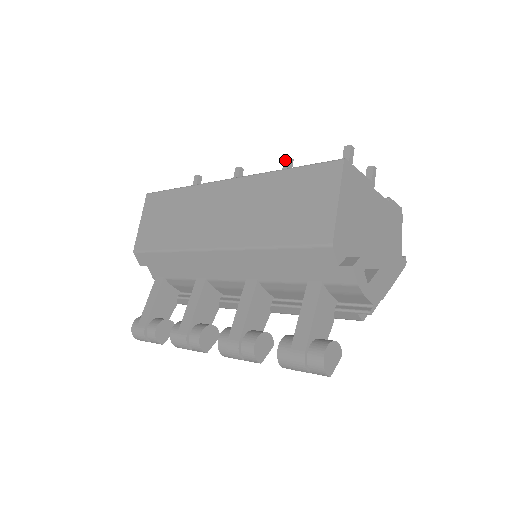
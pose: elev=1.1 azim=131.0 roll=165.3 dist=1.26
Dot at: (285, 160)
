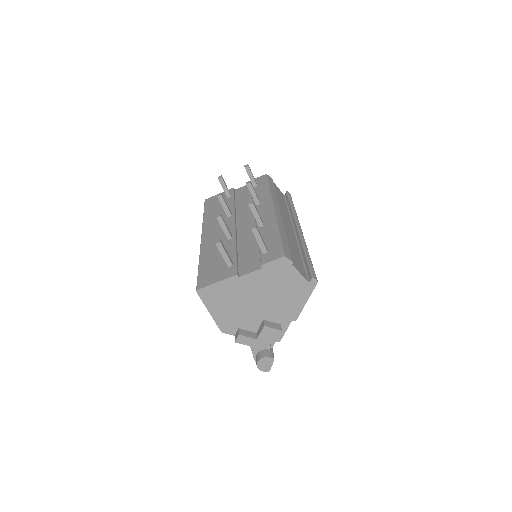
Dot at: (217, 218)
